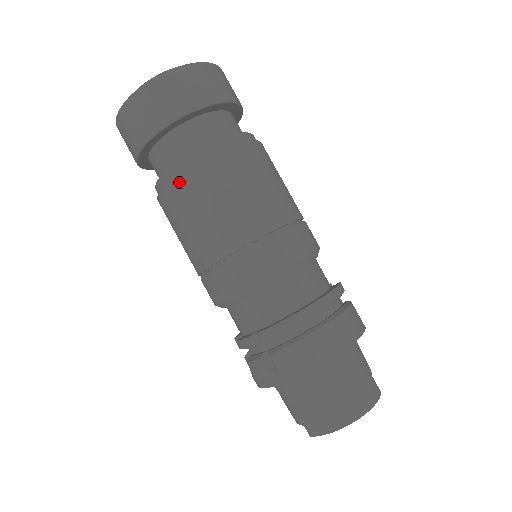
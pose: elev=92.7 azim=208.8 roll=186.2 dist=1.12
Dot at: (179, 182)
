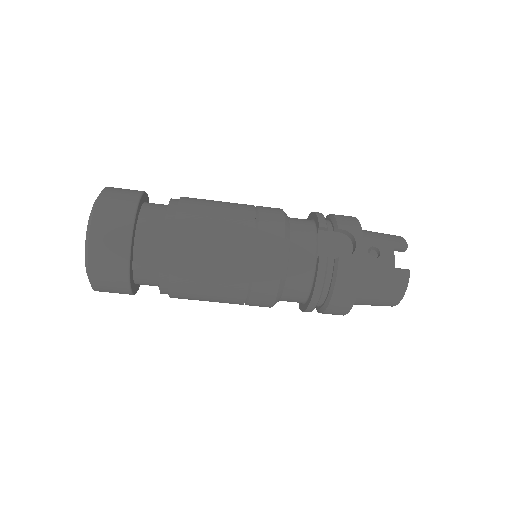
Dot at: occluded
